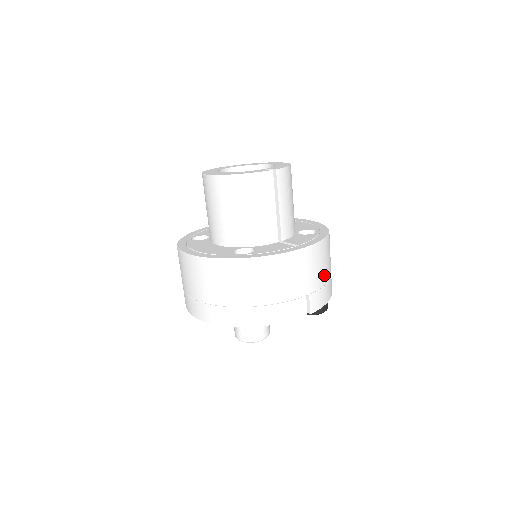
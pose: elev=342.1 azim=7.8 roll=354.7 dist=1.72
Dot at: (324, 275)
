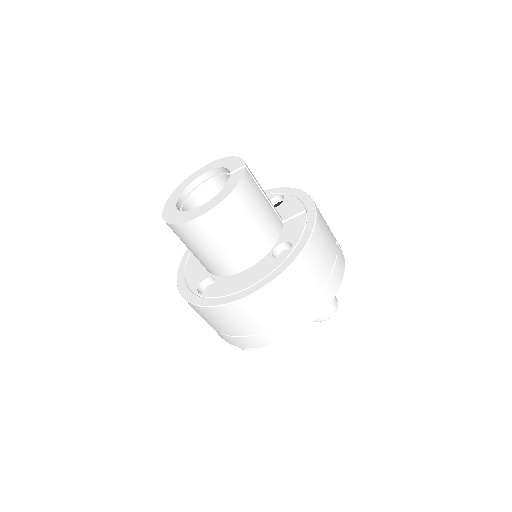
Dot at: occluded
